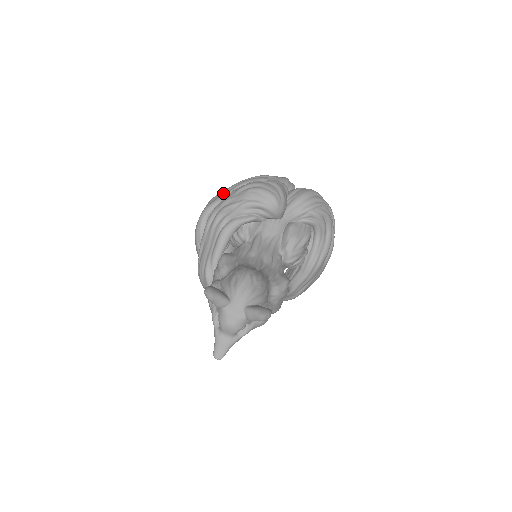
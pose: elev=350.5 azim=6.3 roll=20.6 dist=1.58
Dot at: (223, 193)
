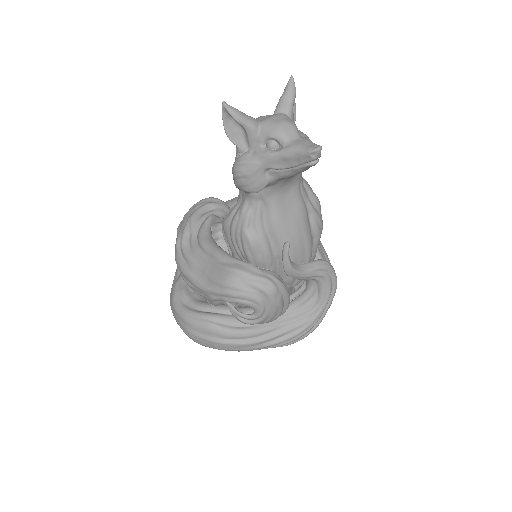
Dot at: occluded
